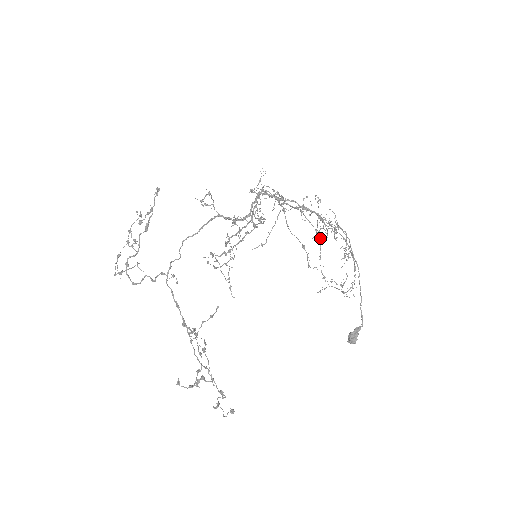
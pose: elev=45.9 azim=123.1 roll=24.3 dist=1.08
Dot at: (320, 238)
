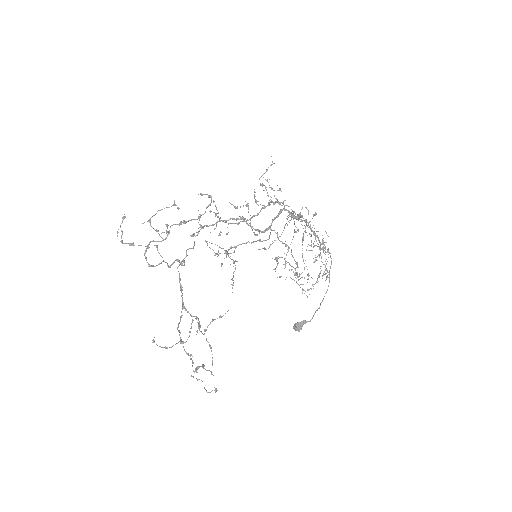
Dot at: occluded
